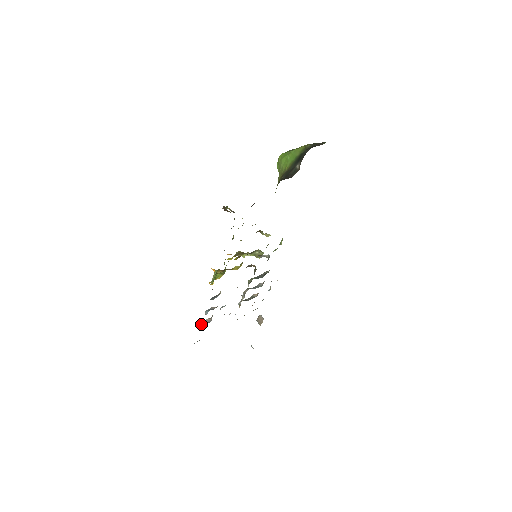
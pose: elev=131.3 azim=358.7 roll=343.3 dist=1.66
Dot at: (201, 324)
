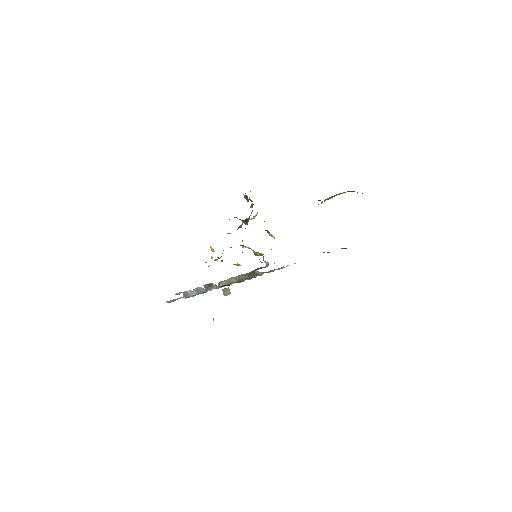
Dot at: (183, 295)
